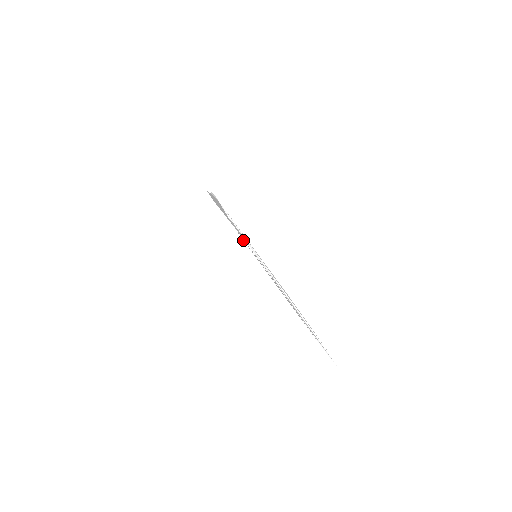
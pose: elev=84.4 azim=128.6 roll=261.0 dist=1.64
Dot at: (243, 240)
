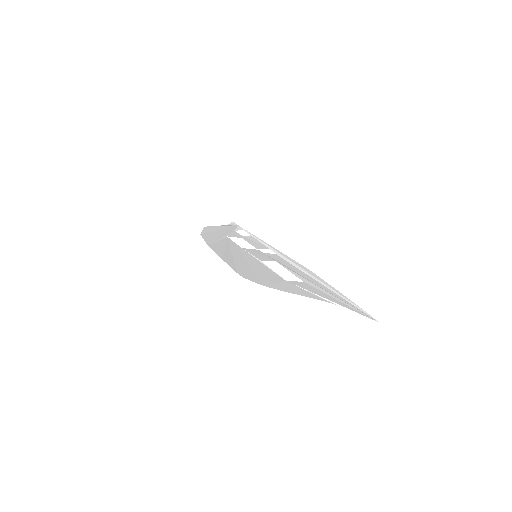
Dot at: (239, 249)
